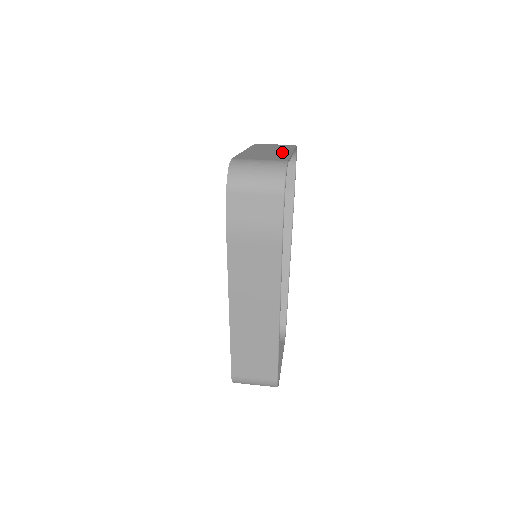
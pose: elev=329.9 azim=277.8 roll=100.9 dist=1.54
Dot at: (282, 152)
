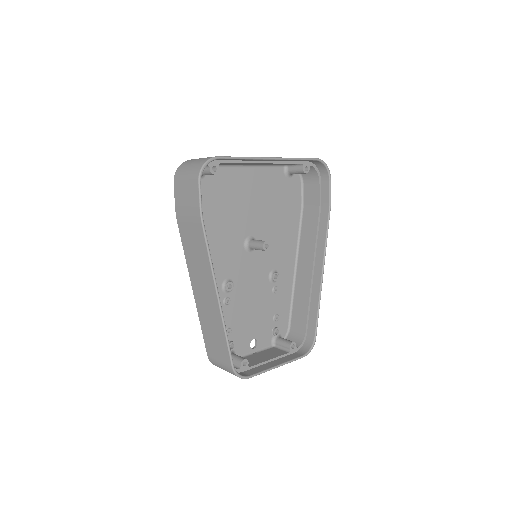
Dot at: occluded
